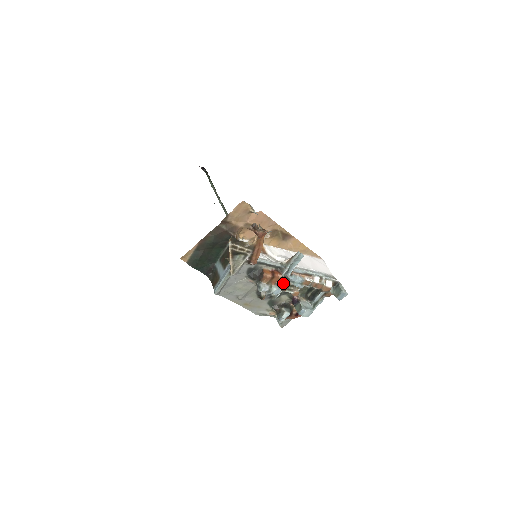
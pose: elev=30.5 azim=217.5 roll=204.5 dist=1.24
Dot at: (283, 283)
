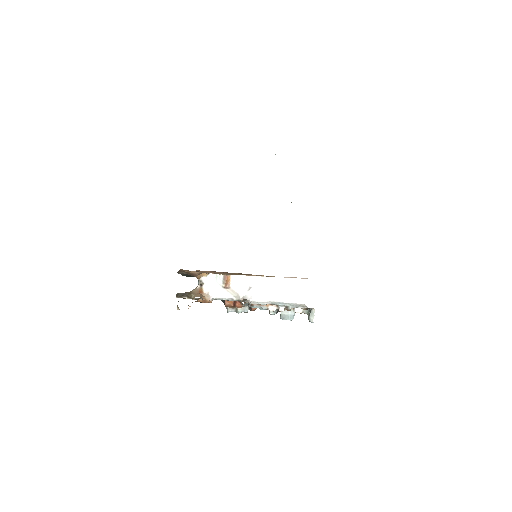
Dot at: (250, 307)
